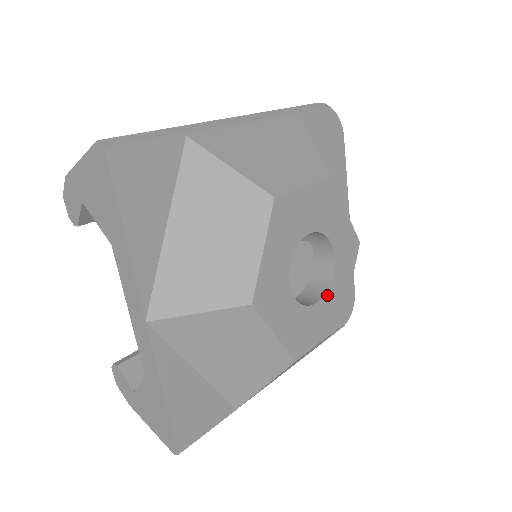
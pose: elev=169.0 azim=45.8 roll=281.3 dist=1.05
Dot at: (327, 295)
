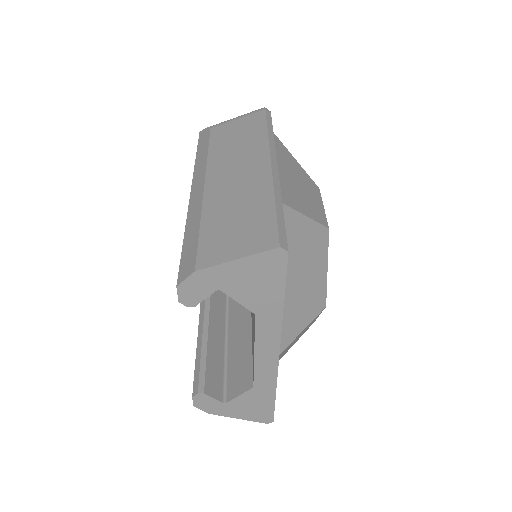
Dot at: occluded
